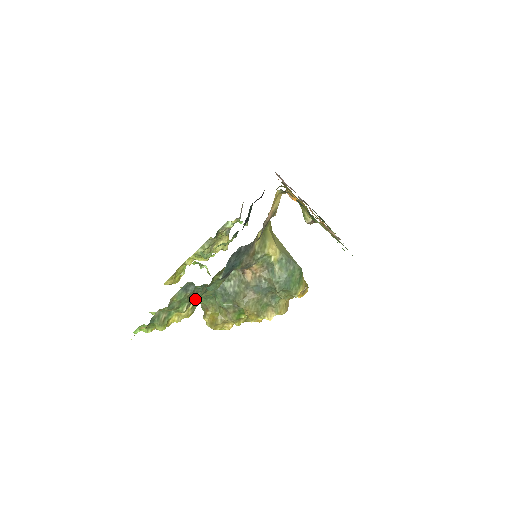
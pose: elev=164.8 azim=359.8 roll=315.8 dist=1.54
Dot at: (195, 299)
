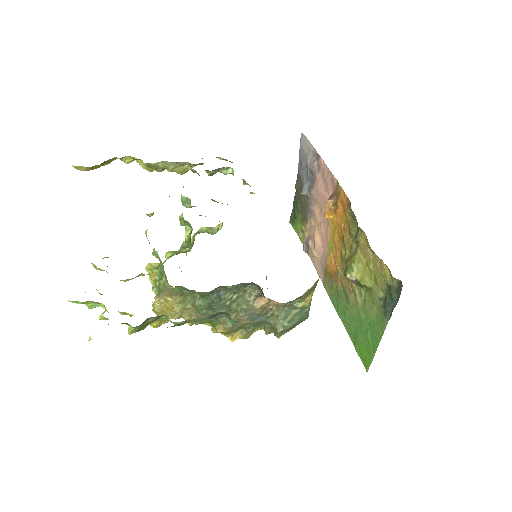
Dot at: occluded
